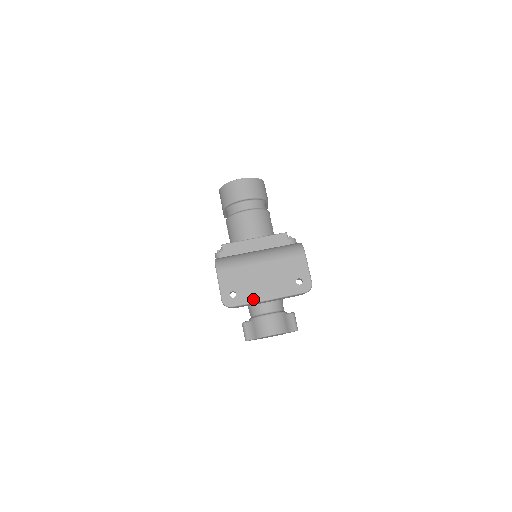
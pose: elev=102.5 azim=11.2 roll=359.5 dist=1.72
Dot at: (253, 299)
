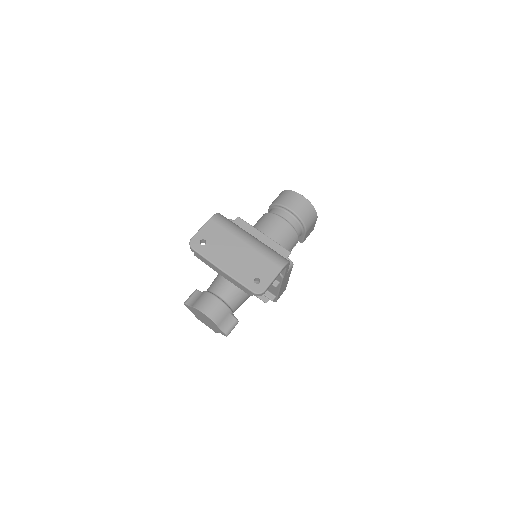
Dot at: (212, 259)
